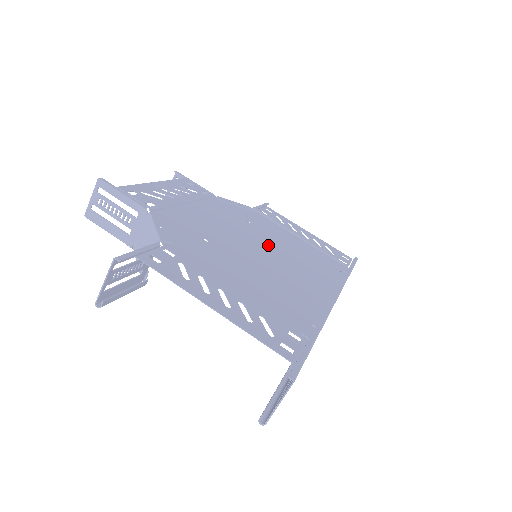
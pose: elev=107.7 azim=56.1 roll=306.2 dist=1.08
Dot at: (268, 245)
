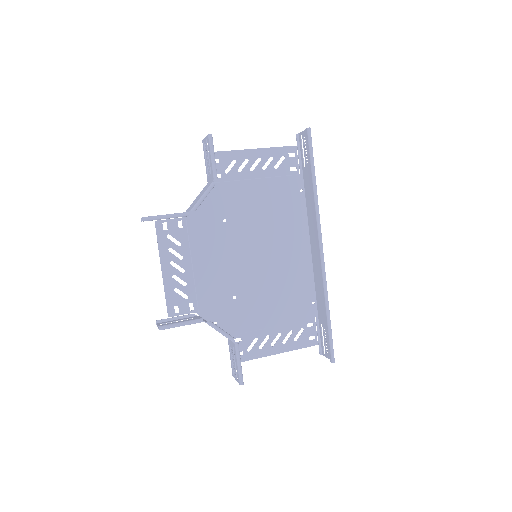
Dot at: (257, 271)
